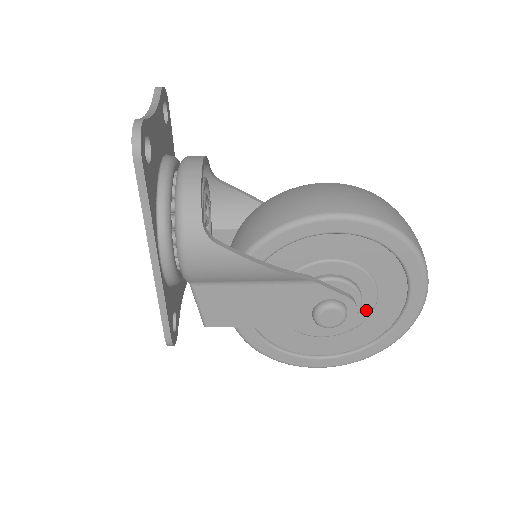
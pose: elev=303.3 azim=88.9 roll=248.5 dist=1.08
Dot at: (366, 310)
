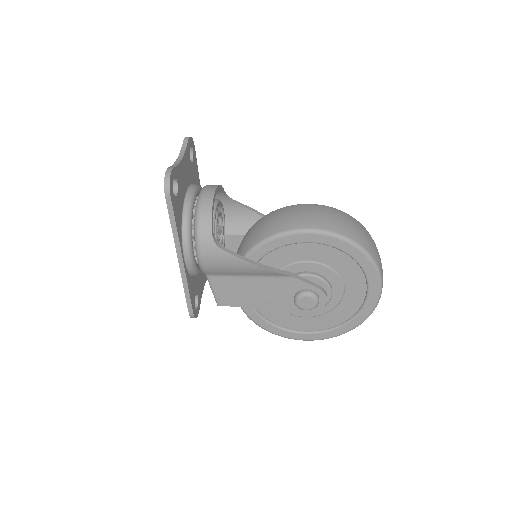
Dot at: (336, 298)
